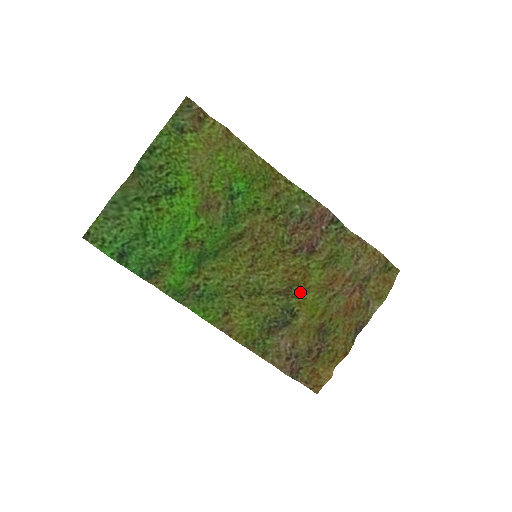
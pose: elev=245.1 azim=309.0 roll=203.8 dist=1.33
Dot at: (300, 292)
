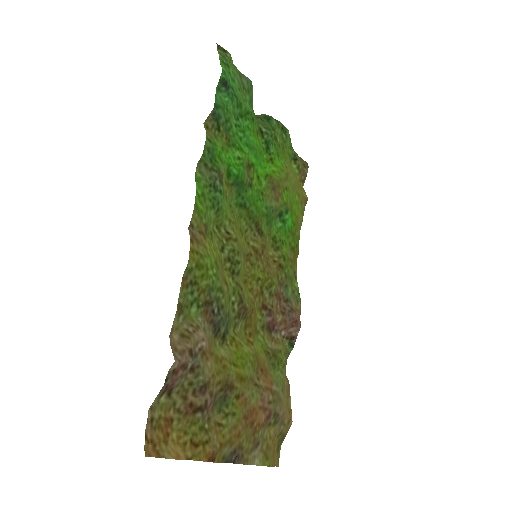
Dot at: (240, 334)
